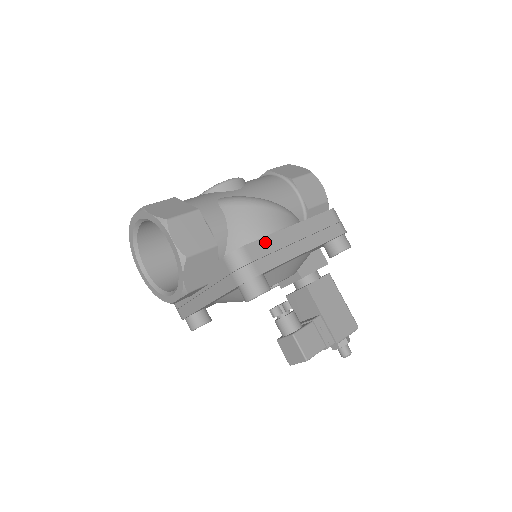
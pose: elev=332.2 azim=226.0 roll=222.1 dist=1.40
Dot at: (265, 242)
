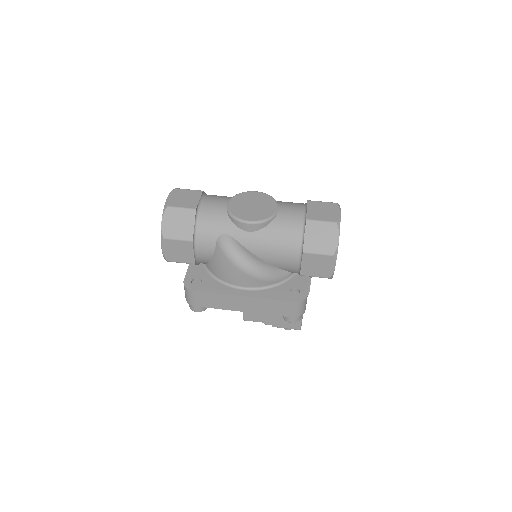
Dot at: (212, 295)
